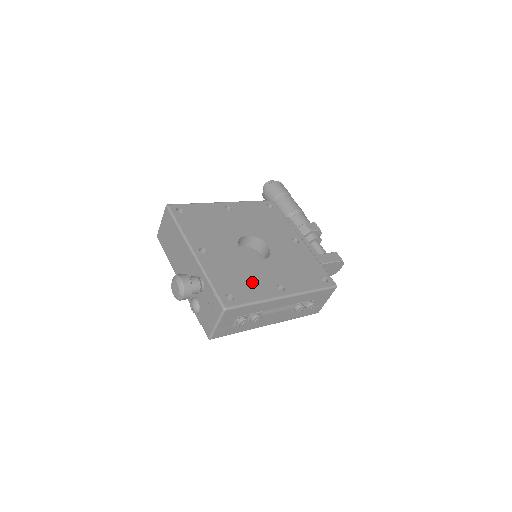
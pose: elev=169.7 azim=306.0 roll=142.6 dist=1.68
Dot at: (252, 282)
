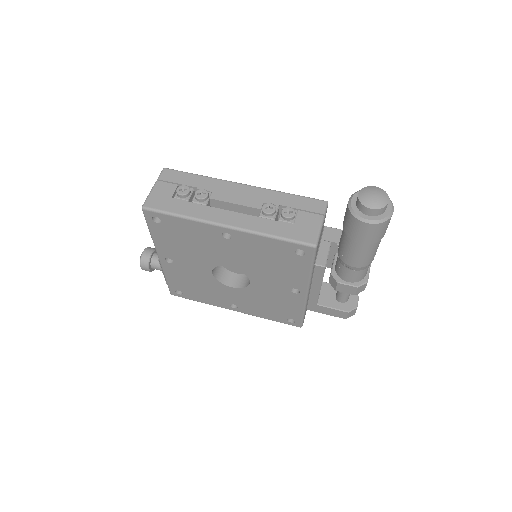
Dot at: (207, 294)
